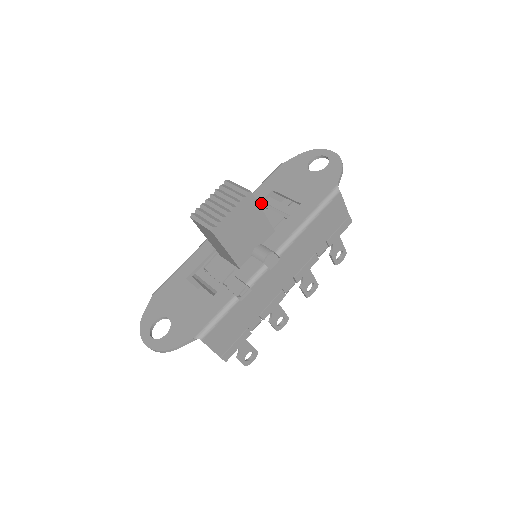
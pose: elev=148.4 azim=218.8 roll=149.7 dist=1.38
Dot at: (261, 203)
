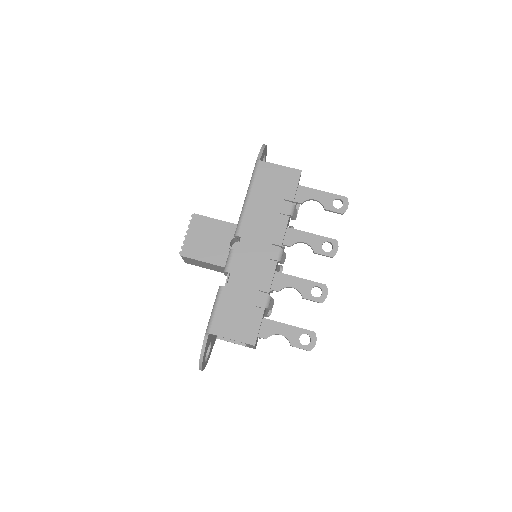
Dot at: occluded
